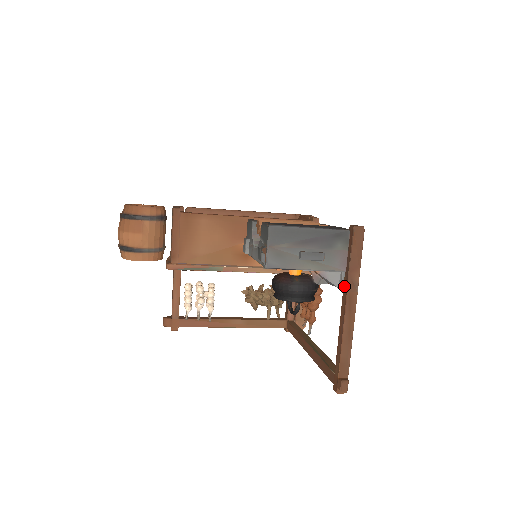
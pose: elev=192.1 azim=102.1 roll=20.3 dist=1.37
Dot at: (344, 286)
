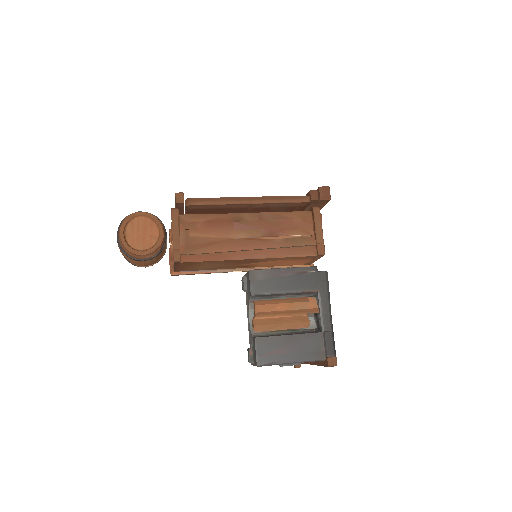
Dot at: occluded
